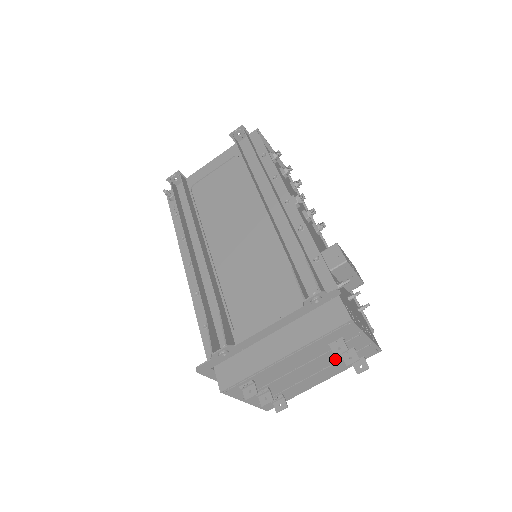
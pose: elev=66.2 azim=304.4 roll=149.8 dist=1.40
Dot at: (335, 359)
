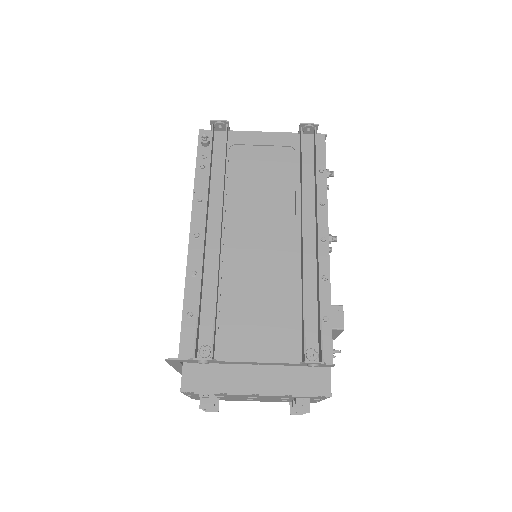
Dot at: occluded
